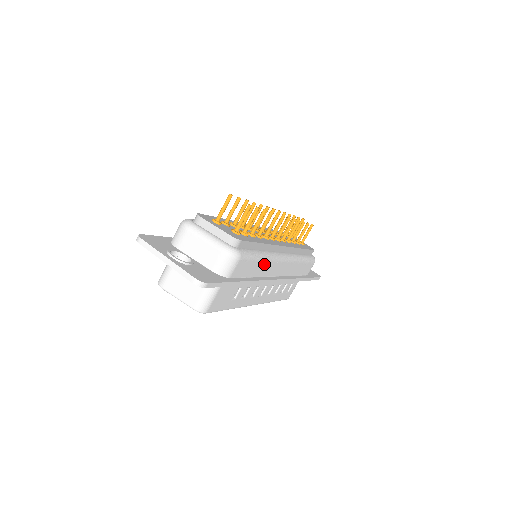
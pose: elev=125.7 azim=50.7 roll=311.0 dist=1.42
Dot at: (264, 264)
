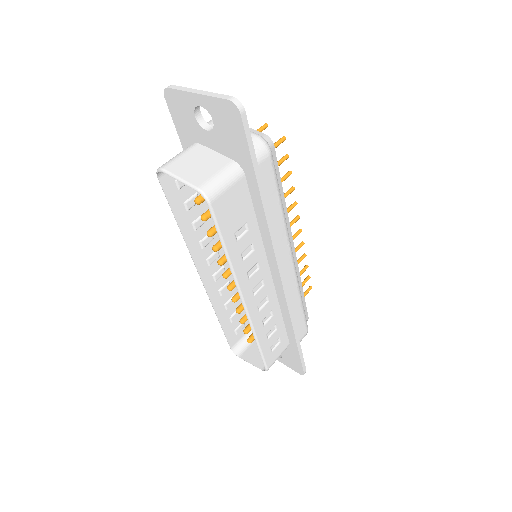
Dot at: (279, 219)
